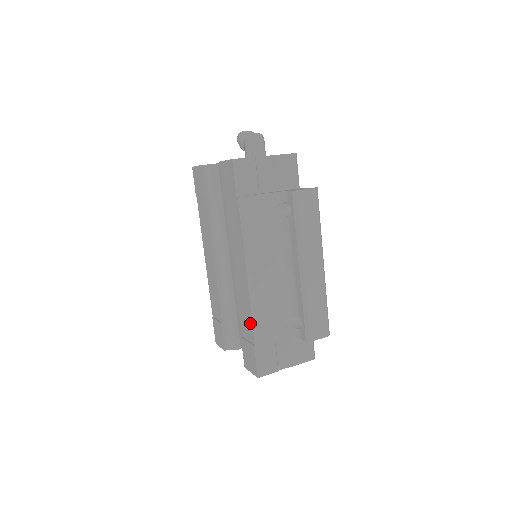
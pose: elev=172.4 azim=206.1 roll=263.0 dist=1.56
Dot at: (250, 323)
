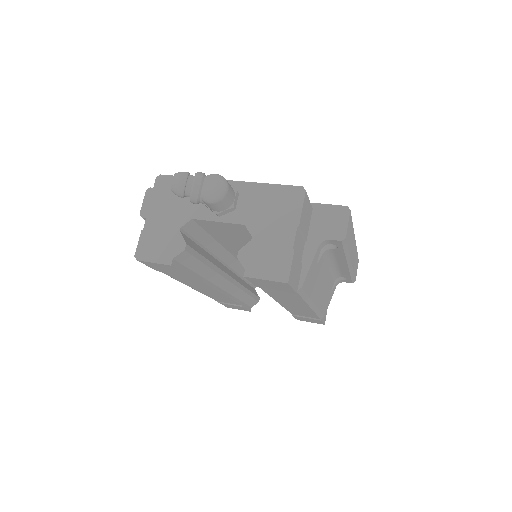
Dot at: occluded
